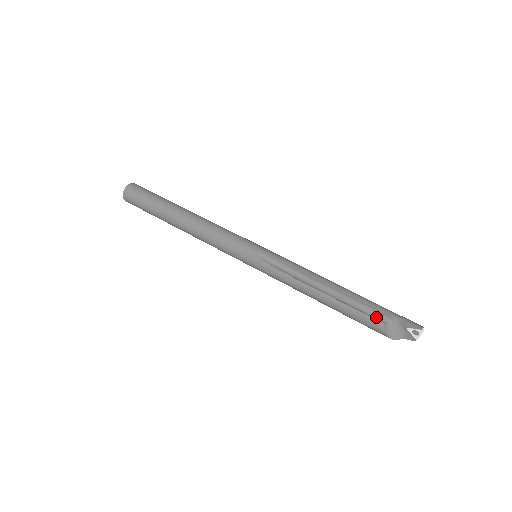
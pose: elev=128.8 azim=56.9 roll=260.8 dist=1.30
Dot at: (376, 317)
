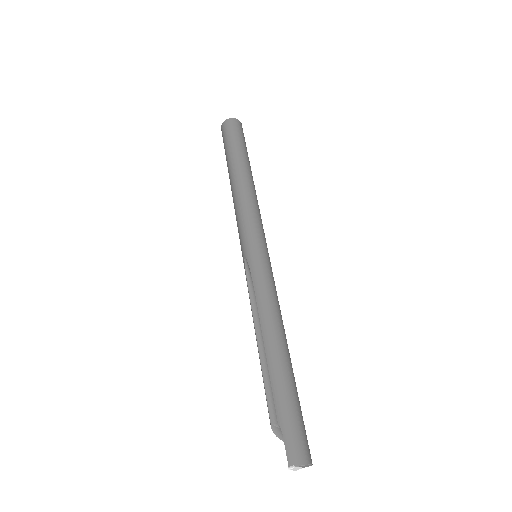
Dot at: (274, 409)
